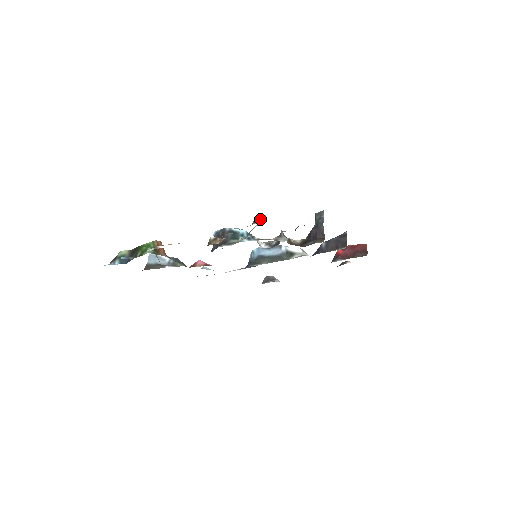
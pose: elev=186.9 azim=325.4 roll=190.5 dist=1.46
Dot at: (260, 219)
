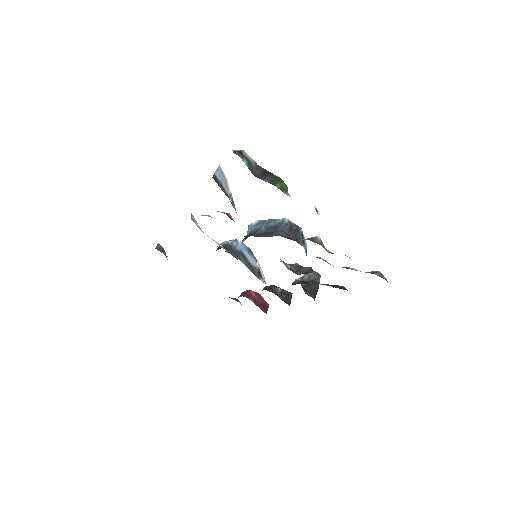
Dot at: (386, 279)
